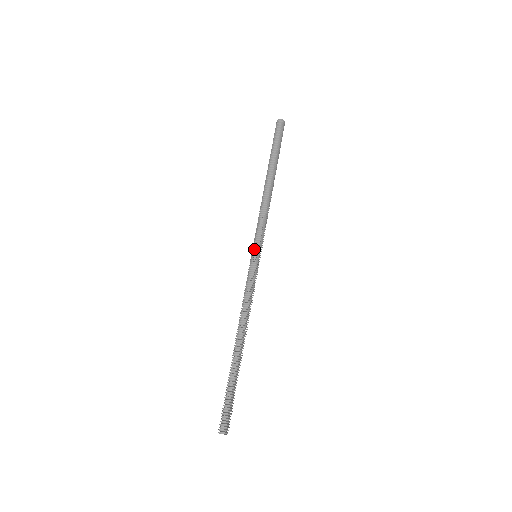
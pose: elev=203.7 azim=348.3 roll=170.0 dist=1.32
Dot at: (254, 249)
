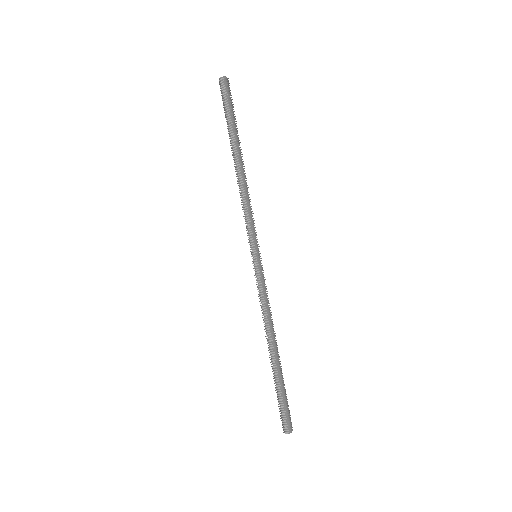
Dot at: (251, 251)
